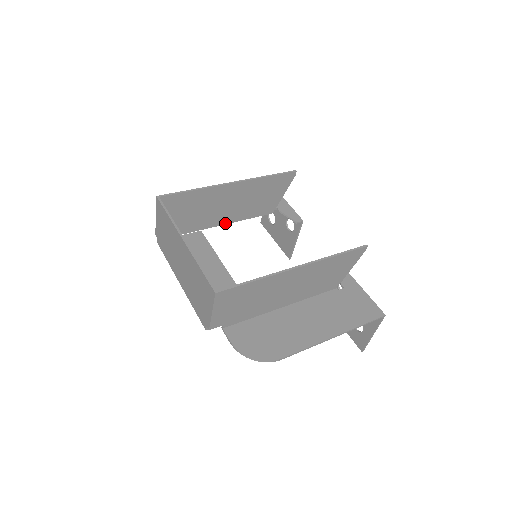
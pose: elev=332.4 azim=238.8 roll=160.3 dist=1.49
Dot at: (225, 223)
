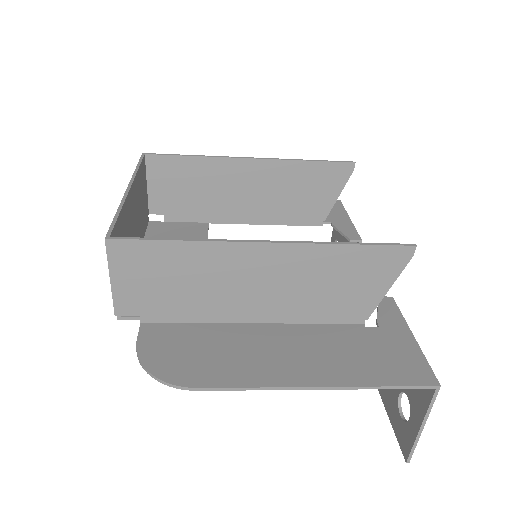
Dot at: (246, 222)
